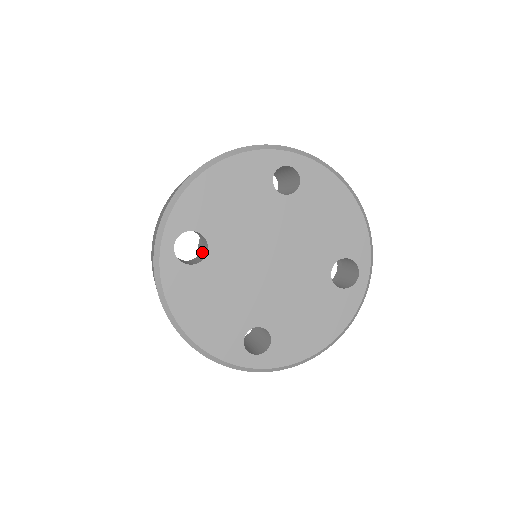
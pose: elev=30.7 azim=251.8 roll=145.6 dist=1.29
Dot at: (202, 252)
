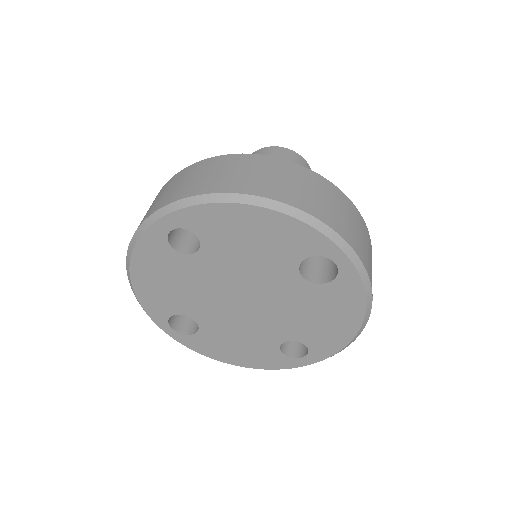
Dot at: occluded
